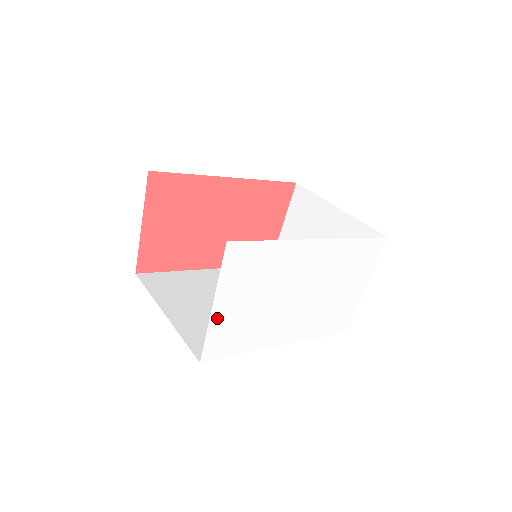
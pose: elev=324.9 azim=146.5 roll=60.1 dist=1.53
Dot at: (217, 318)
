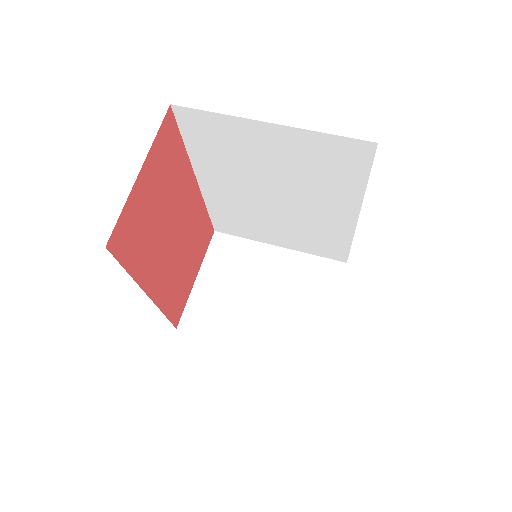
Dot at: occluded
